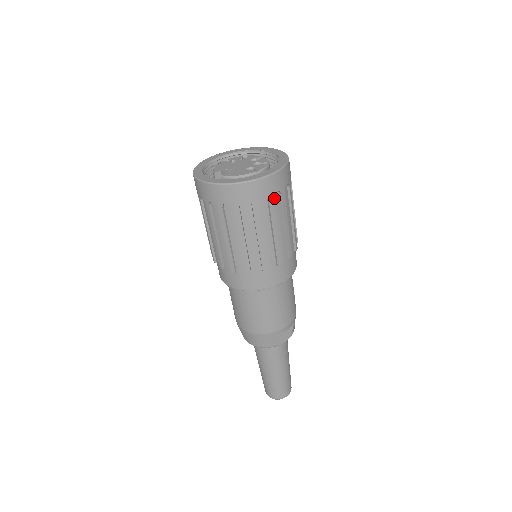
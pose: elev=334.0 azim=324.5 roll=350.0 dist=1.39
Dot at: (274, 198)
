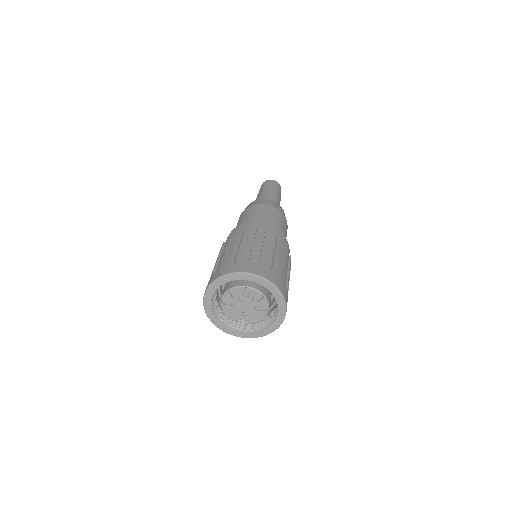
Dot at: occluded
